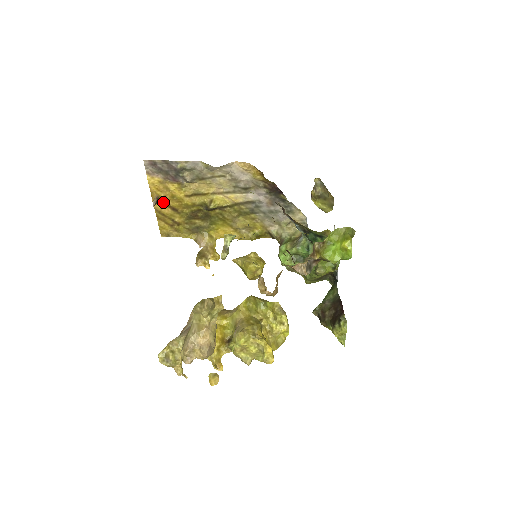
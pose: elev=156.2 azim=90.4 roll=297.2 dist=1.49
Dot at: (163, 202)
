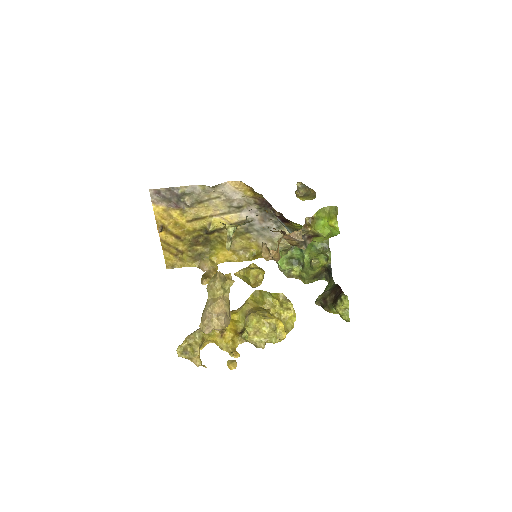
Dot at: (167, 231)
